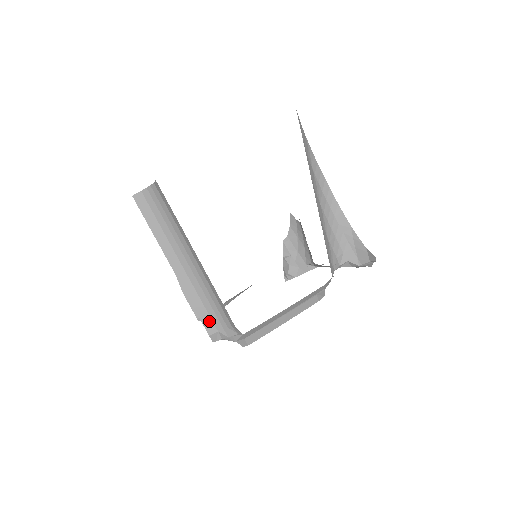
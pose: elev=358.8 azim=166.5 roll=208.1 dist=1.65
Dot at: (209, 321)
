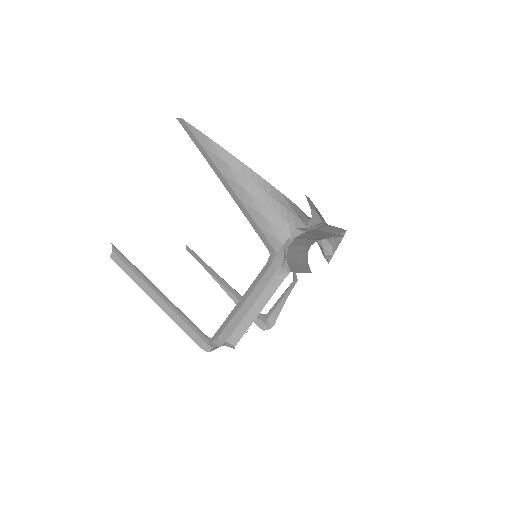
Dot at: (195, 335)
